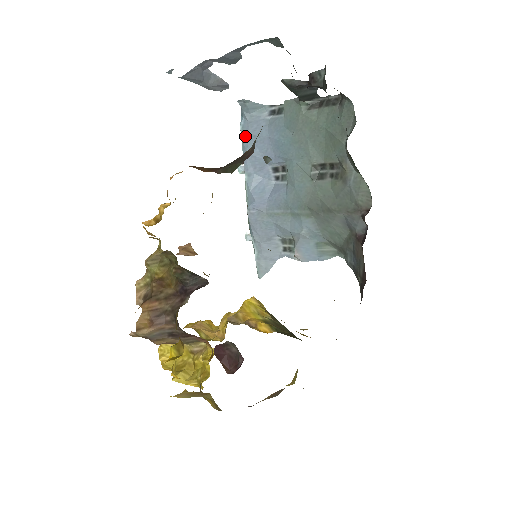
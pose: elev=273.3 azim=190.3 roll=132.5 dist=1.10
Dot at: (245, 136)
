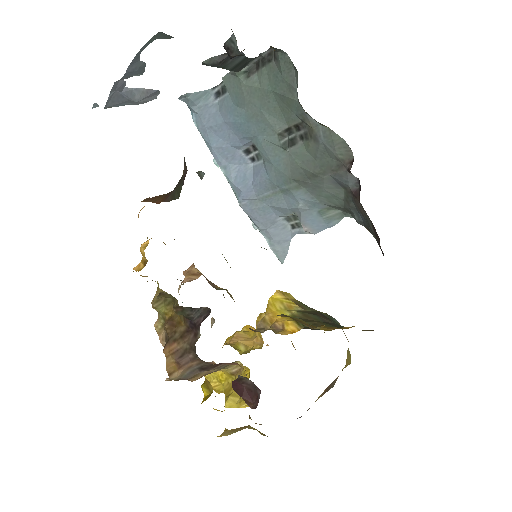
Dot at: (202, 131)
